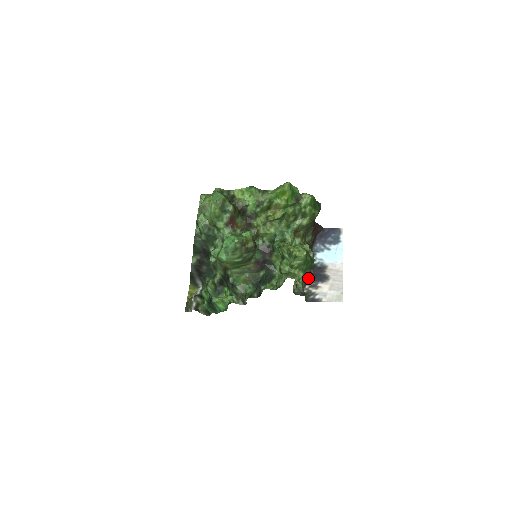
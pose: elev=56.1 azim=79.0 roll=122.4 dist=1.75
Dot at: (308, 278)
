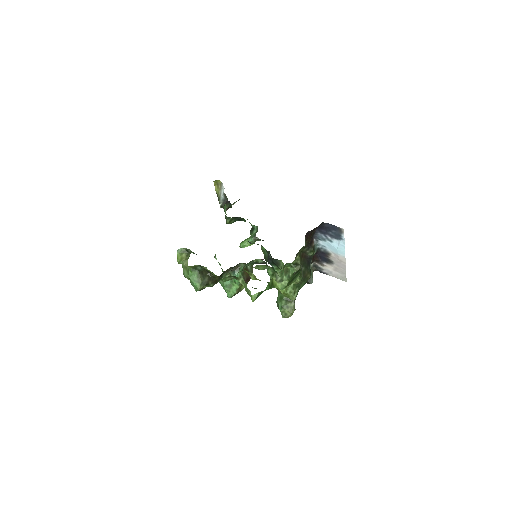
Dot at: (312, 261)
